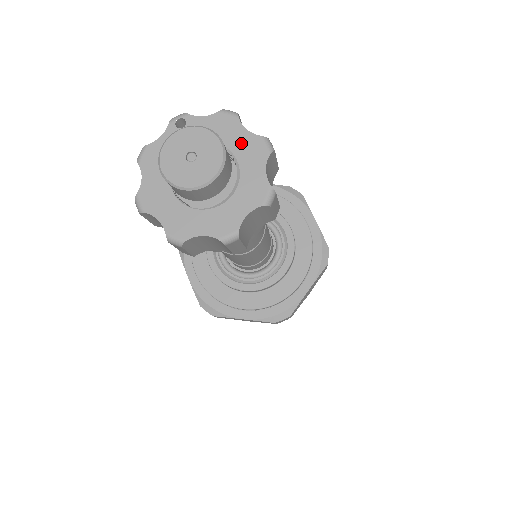
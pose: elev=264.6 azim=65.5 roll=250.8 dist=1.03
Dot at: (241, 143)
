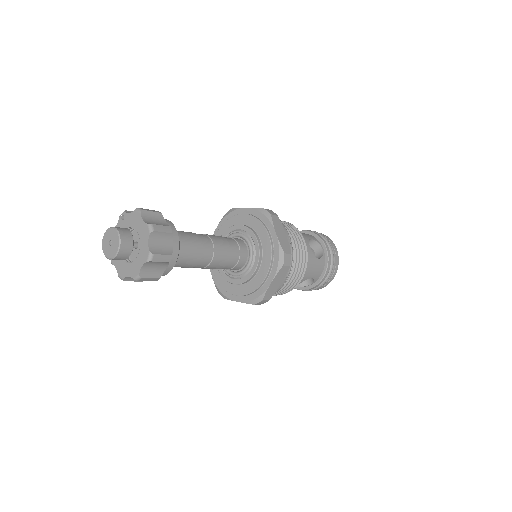
Dot at: (141, 228)
